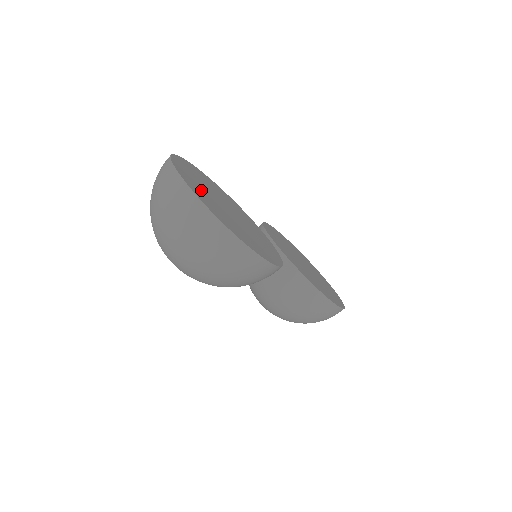
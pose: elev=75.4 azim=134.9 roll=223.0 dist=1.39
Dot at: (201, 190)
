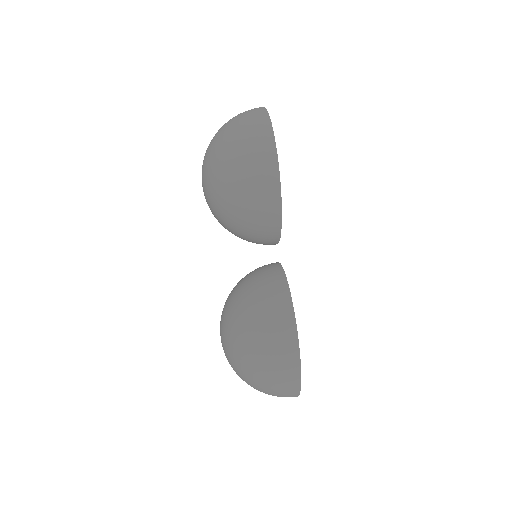
Dot at: occluded
